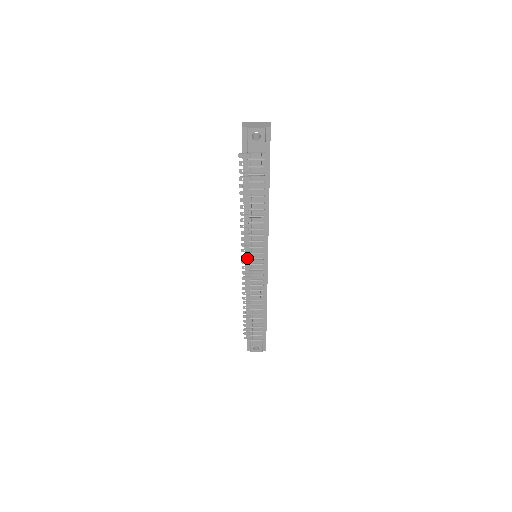
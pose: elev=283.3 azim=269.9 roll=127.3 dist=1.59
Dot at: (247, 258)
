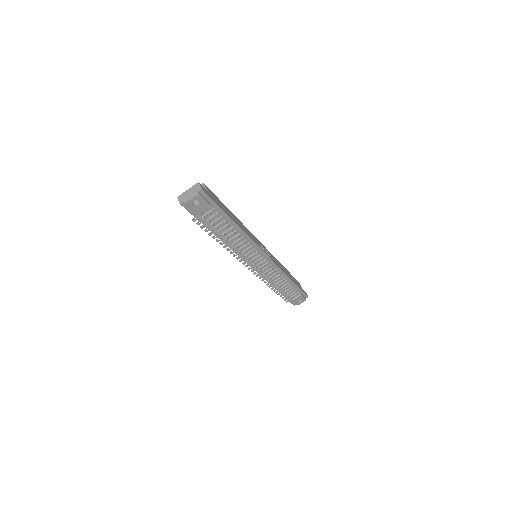
Dot at: (250, 264)
